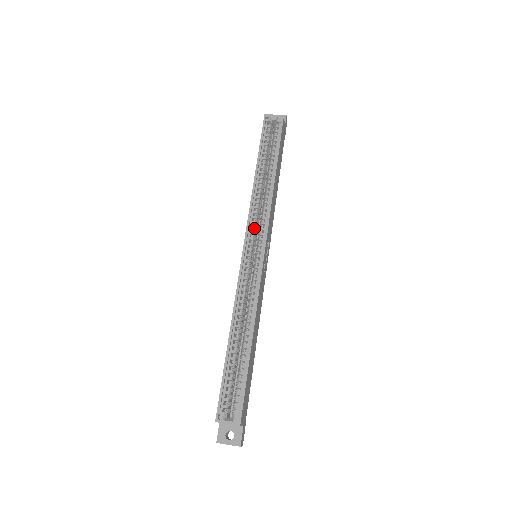
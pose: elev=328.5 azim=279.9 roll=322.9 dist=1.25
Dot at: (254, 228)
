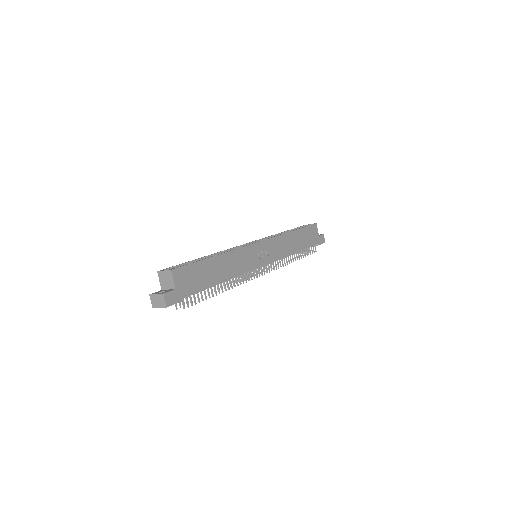
Dot at: occluded
